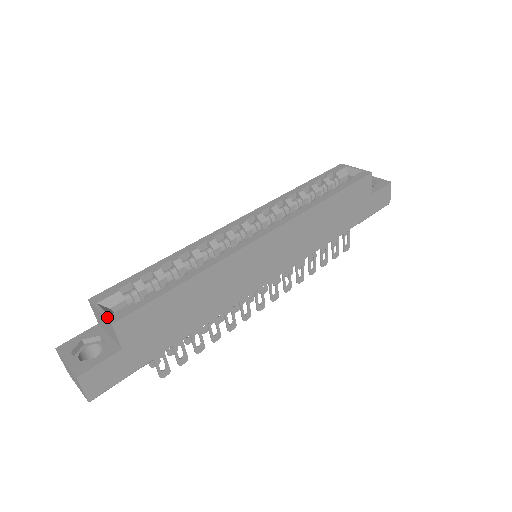
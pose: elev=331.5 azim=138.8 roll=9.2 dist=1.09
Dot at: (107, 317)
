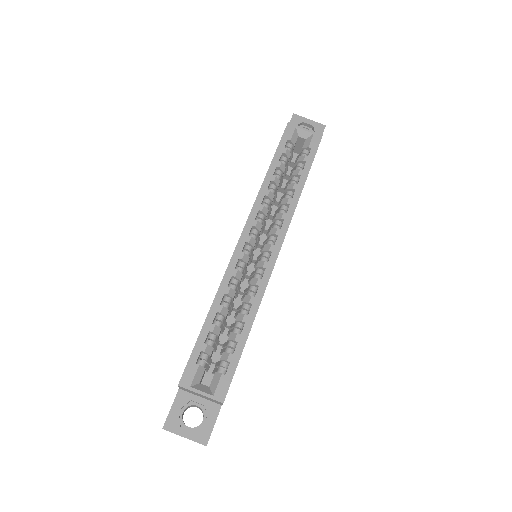
Dot at: (213, 398)
